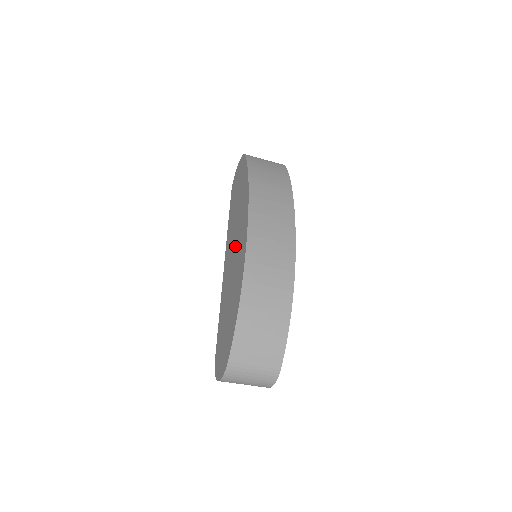
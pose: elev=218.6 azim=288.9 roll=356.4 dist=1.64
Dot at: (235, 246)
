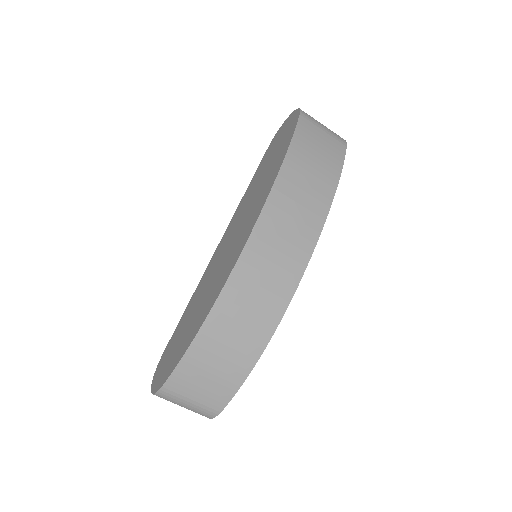
Dot at: (233, 238)
